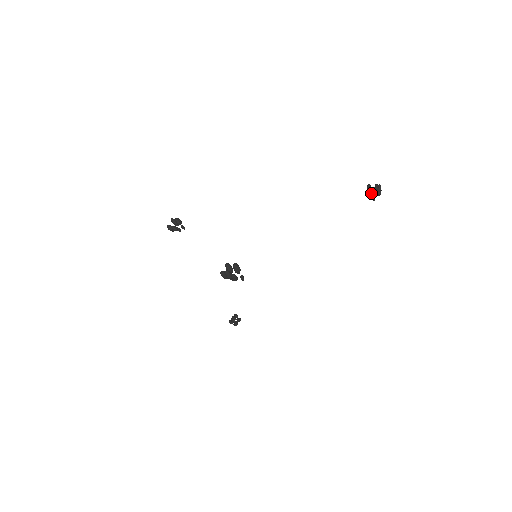
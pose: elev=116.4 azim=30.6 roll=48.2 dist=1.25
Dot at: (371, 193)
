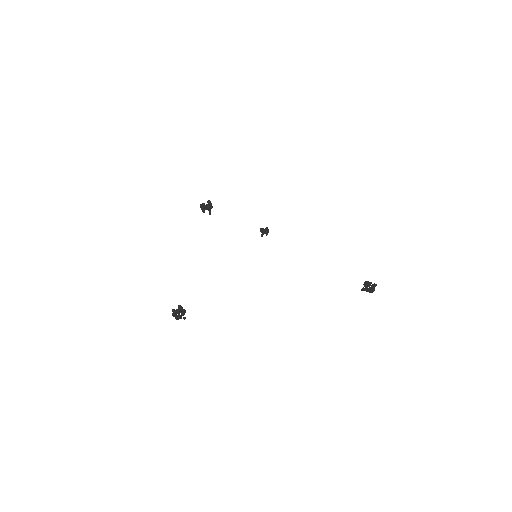
Dot at: (362, 289)
